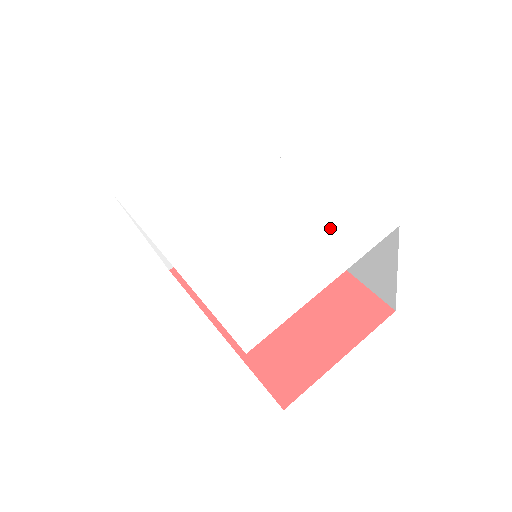
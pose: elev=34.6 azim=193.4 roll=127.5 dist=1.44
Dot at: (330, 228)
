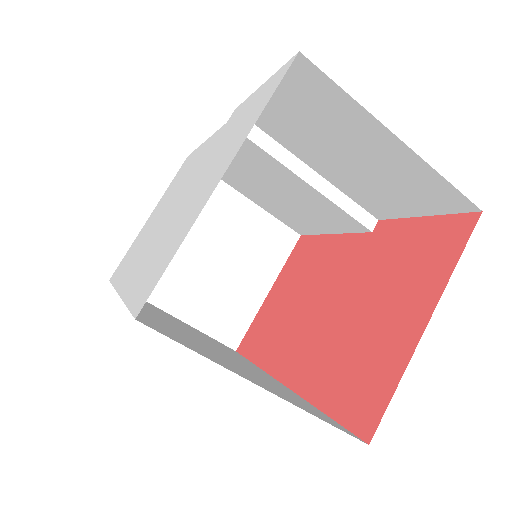
Dot at: (237, 130)
